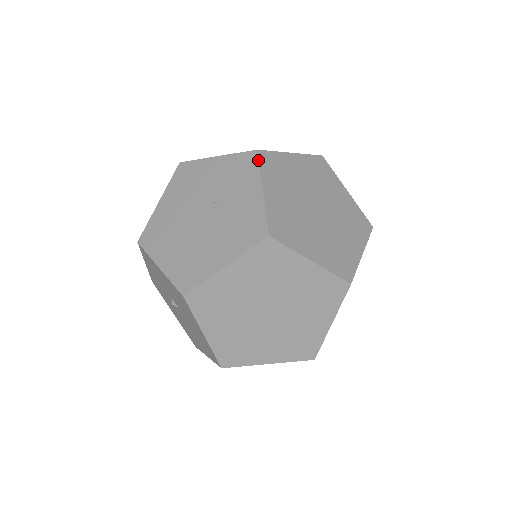
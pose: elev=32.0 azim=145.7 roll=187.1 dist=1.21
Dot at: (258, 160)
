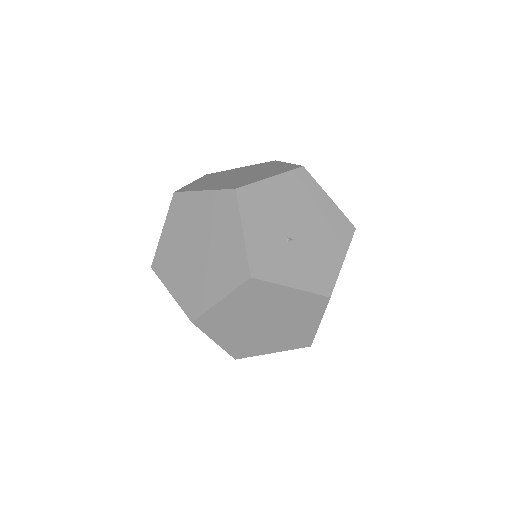
Dot at: occluded
